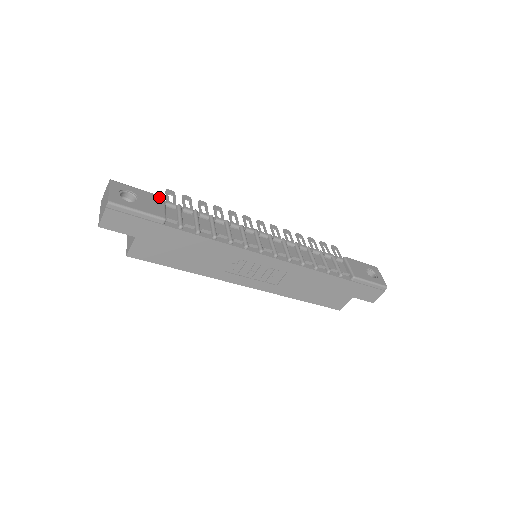
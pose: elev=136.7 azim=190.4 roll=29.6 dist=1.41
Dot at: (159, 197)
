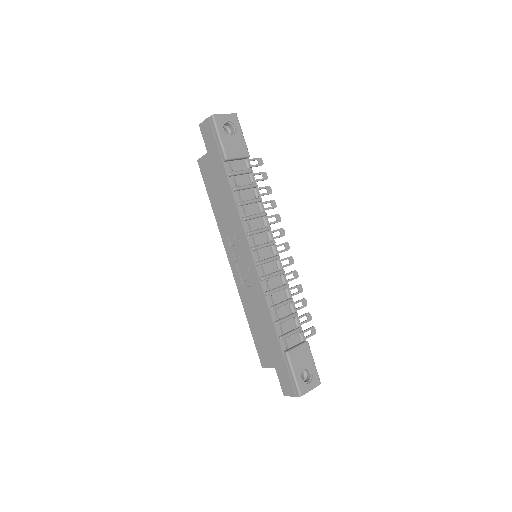
Dot at: (246, 151)
